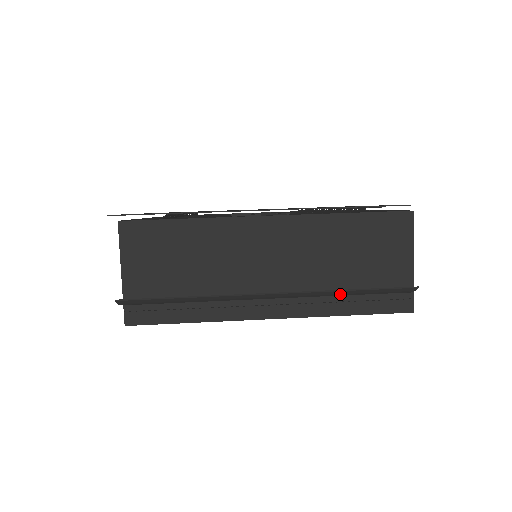
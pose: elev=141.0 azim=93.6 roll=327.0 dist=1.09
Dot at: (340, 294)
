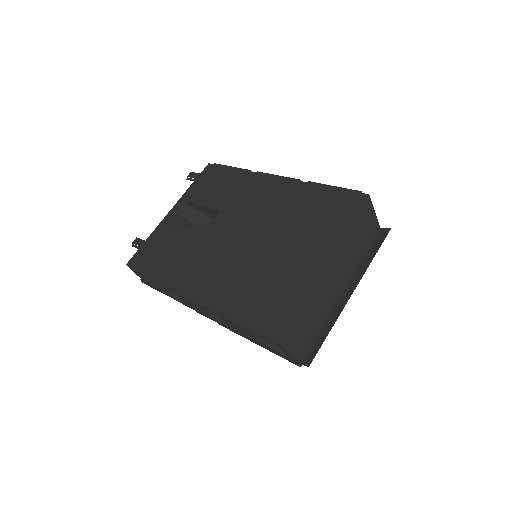
Dot at: (367, 261)
